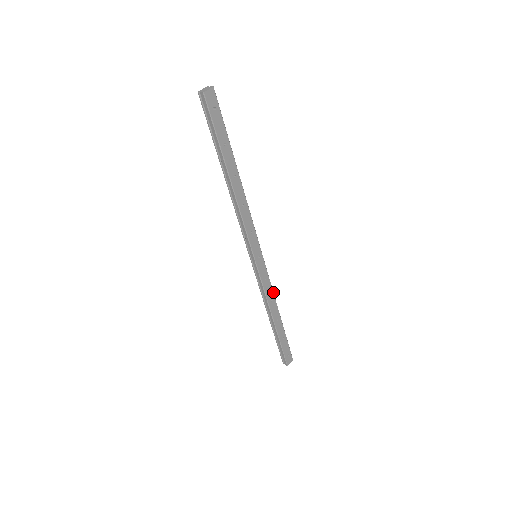
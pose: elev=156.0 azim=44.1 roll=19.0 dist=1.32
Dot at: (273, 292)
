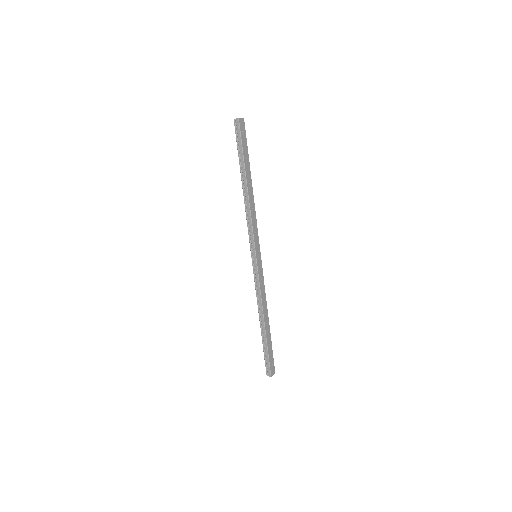
Dot at: (265, 294)
